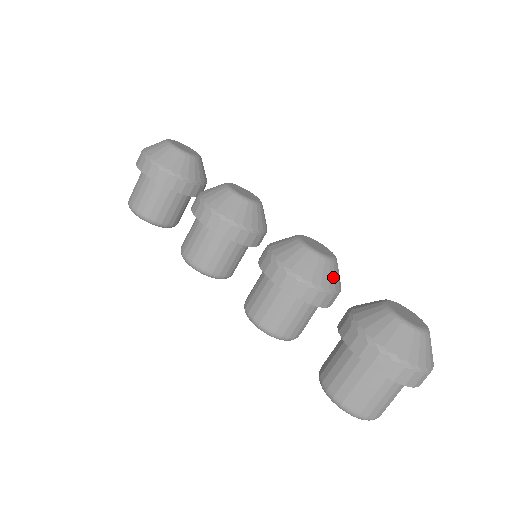
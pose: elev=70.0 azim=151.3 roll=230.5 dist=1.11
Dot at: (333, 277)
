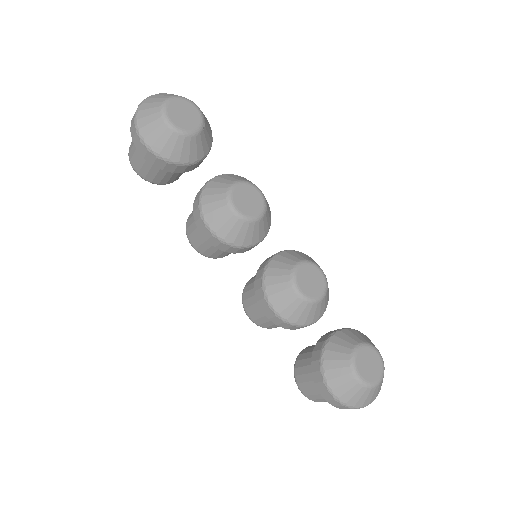
Dot at: (319, 312)
